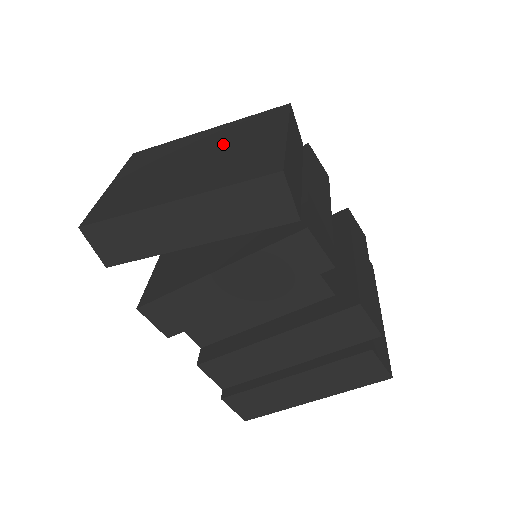
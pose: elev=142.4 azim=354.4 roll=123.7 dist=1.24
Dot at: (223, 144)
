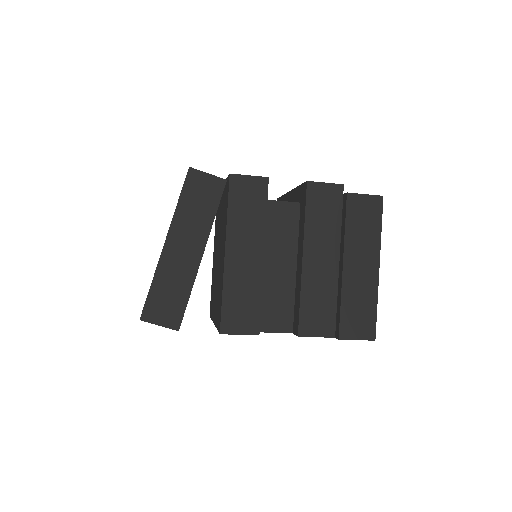
Dot at: occluded
